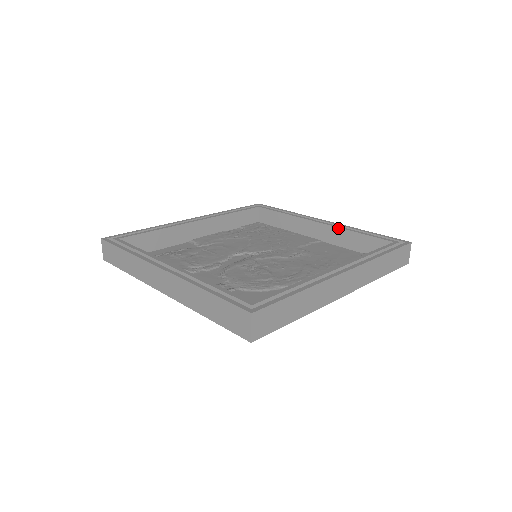
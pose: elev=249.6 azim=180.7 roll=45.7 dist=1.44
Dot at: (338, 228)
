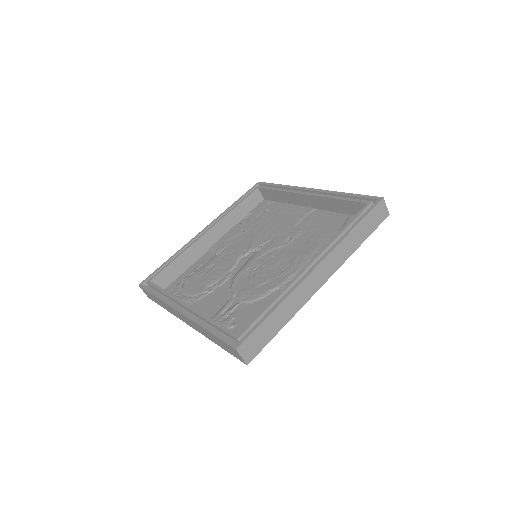
Dot at: (322, 197)
